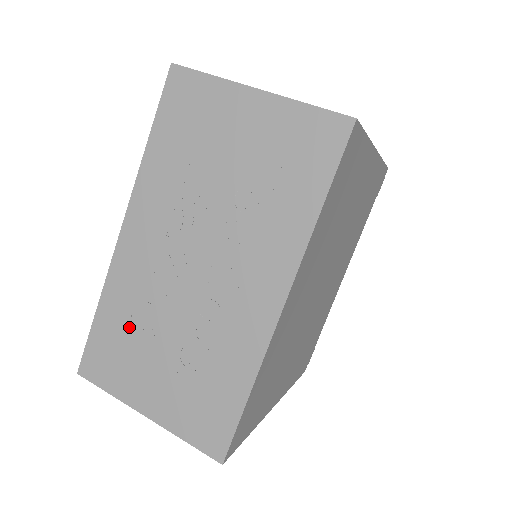
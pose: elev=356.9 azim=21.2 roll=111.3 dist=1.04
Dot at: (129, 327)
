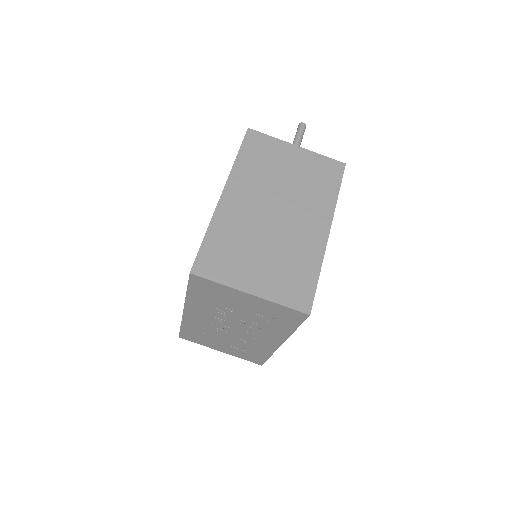
Dot at: (202, 334)
